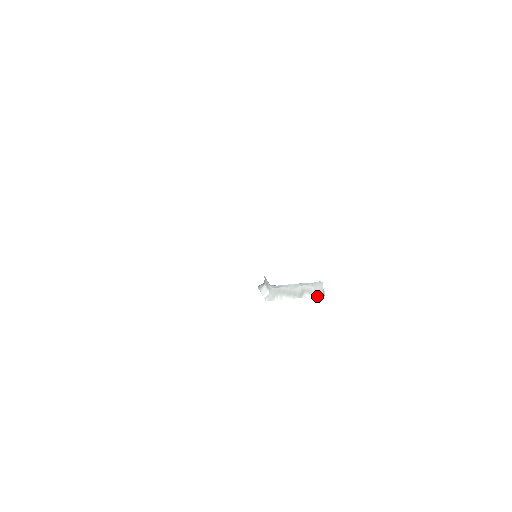
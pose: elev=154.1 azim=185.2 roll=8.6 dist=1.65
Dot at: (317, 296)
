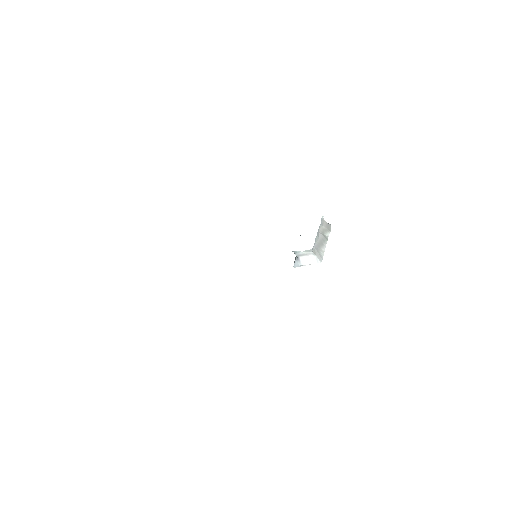
Dot at: (330, 229)
